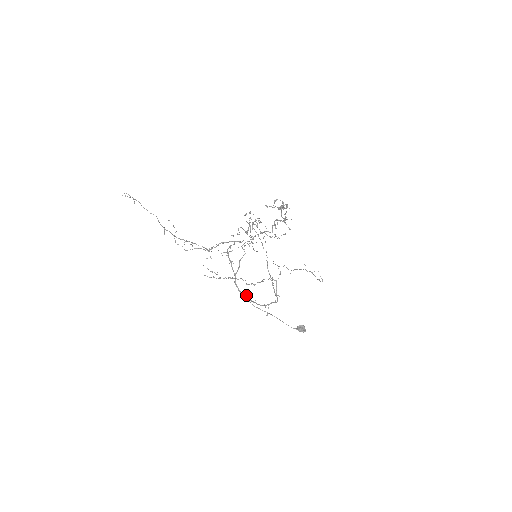
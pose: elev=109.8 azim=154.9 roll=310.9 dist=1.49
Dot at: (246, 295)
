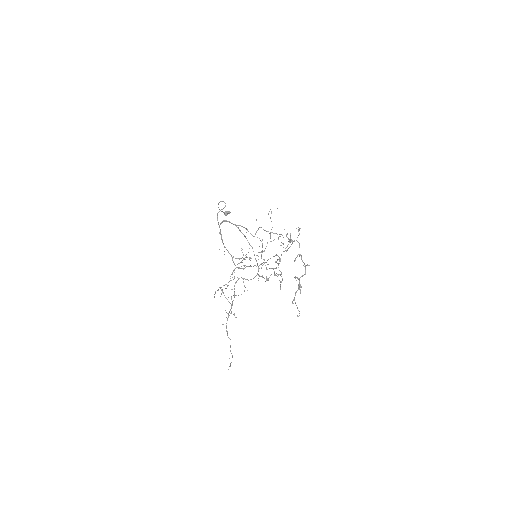
Dot at: occluded
